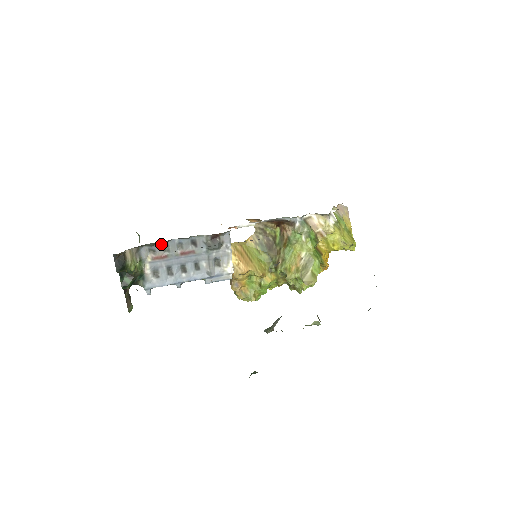
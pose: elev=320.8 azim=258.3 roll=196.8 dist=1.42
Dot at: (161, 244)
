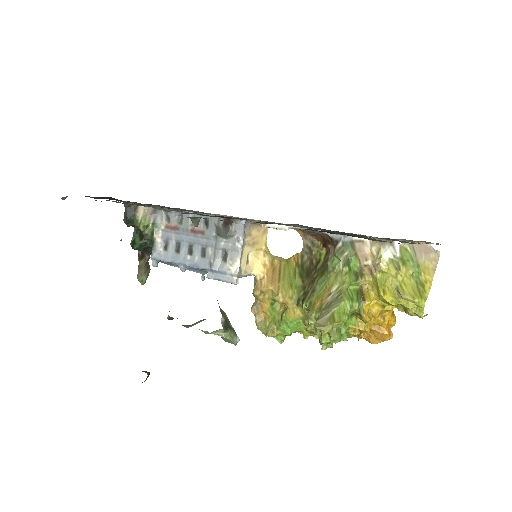
Dot at: (176, 213)
